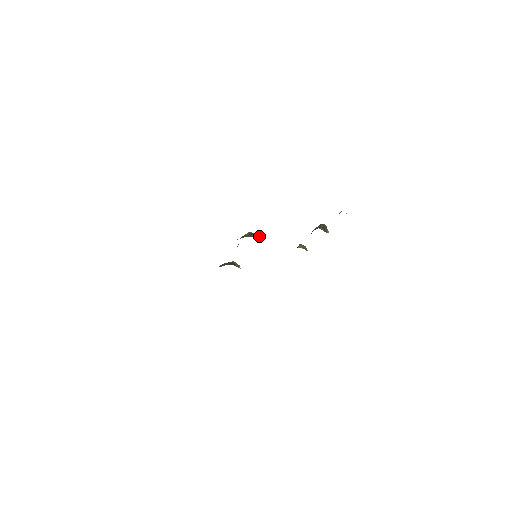
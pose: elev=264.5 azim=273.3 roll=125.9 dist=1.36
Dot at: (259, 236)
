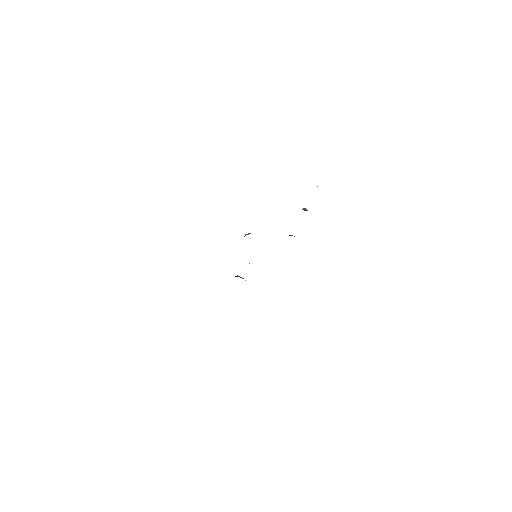
Dot at: occluded
